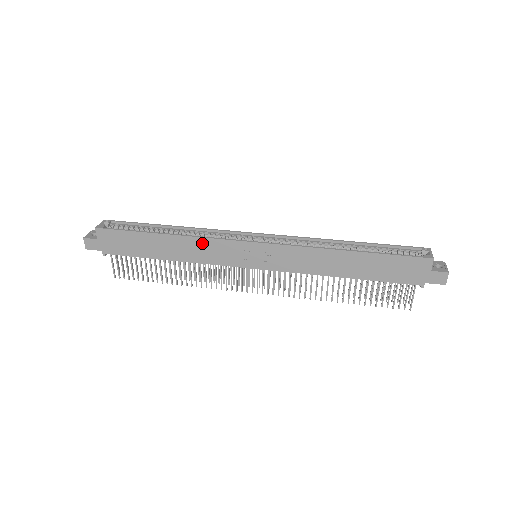
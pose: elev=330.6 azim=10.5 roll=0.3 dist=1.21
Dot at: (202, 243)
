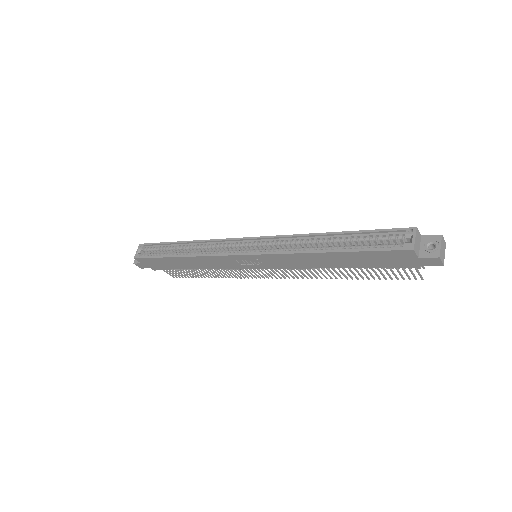
Dot at: (206, 259)
